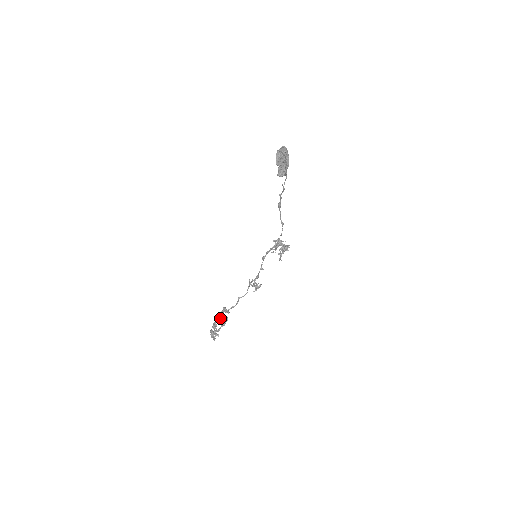
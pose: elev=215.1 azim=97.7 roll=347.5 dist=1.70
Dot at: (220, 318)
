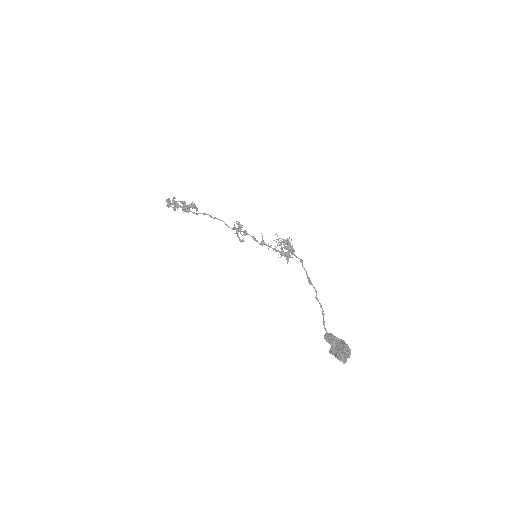
Dot at: (184, 203)
